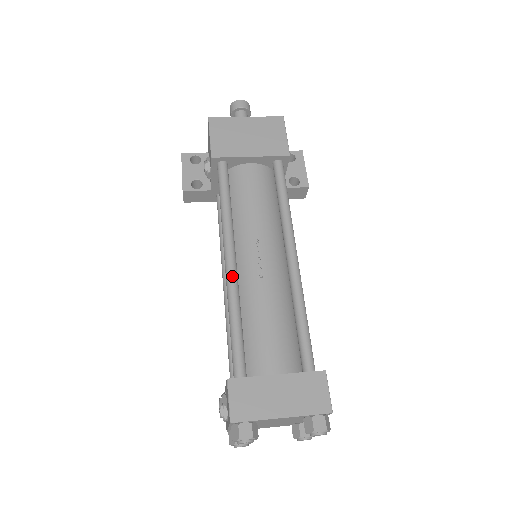
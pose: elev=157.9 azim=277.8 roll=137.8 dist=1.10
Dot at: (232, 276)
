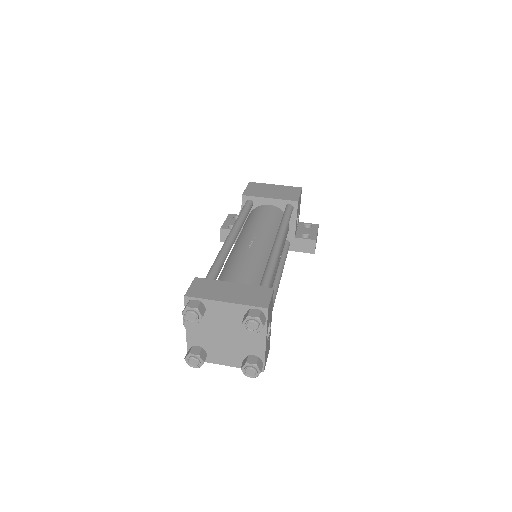
Dot at: (228, 242)
